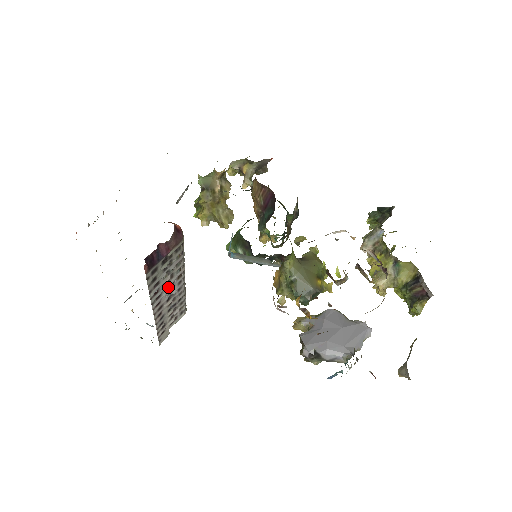
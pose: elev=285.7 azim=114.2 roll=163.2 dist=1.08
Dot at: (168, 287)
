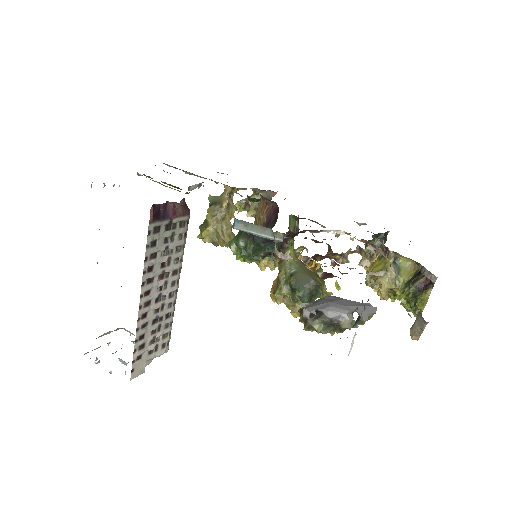
Dot at: (162, 277)
